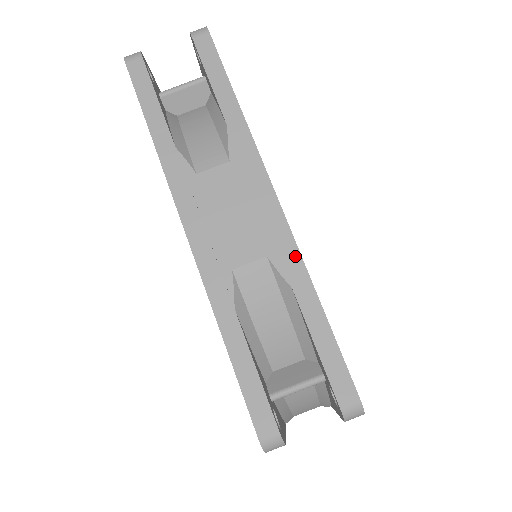
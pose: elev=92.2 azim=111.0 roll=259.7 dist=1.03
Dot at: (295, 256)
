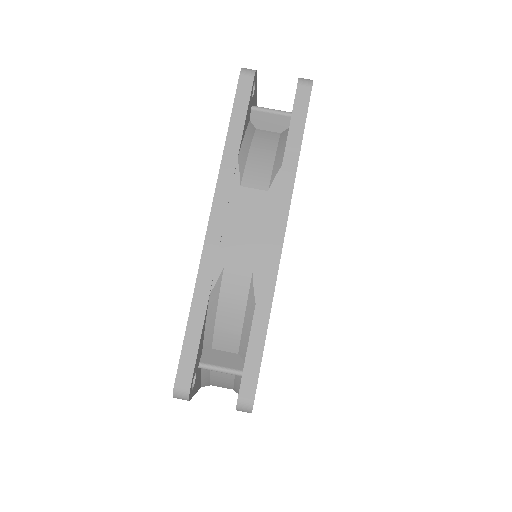
Dot at: (271, 284)
